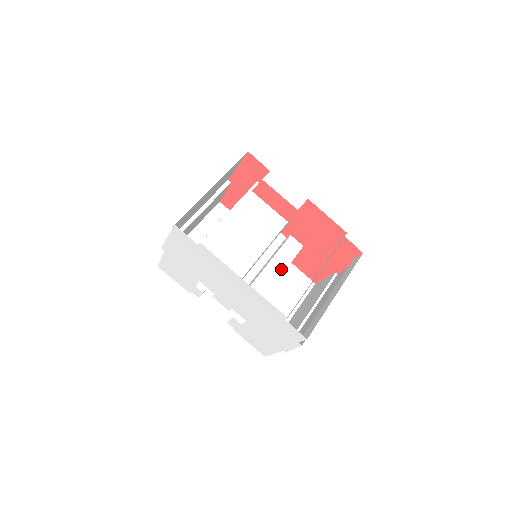
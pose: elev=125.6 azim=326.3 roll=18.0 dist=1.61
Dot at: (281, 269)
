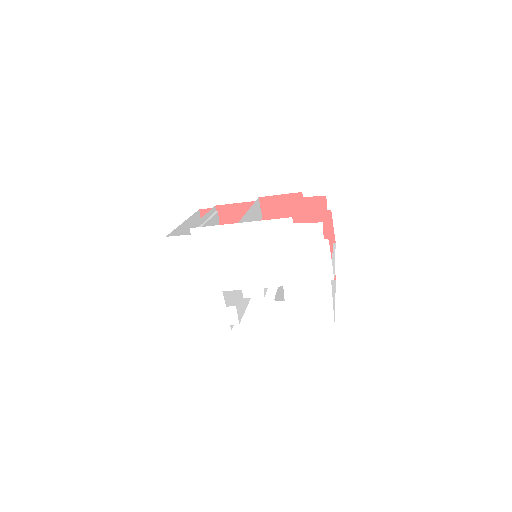
Dot at: occluded
